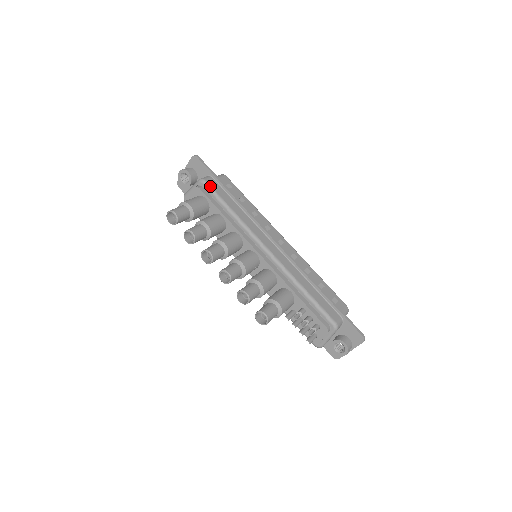
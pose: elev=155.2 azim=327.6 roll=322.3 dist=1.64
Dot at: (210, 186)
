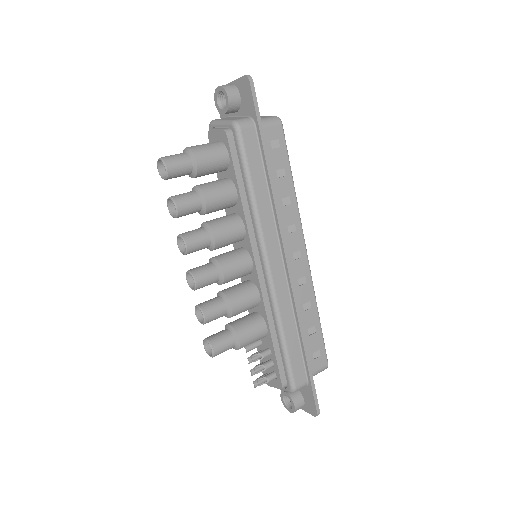
Dot at: (242, 141)
